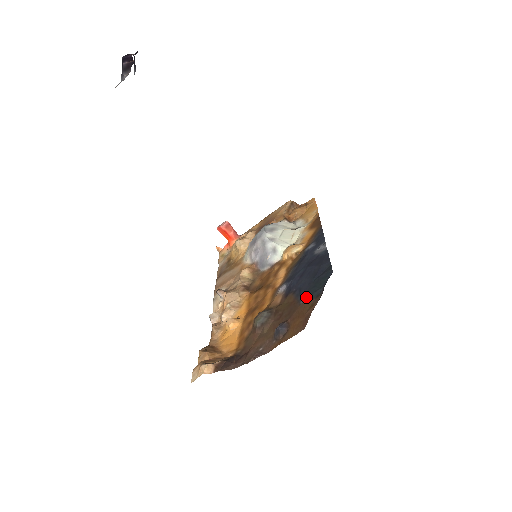
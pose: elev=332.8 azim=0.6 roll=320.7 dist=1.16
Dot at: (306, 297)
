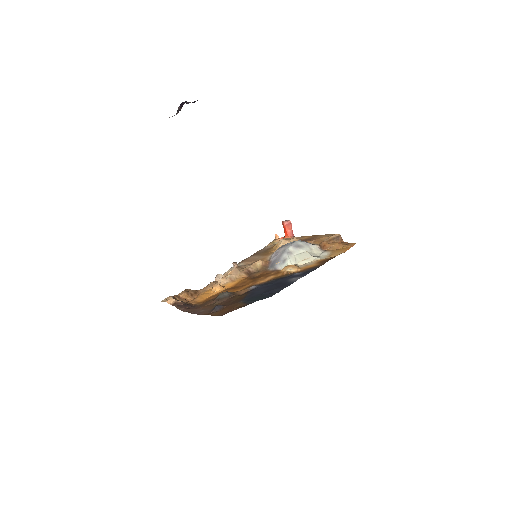
Dot at: (245, 300)
